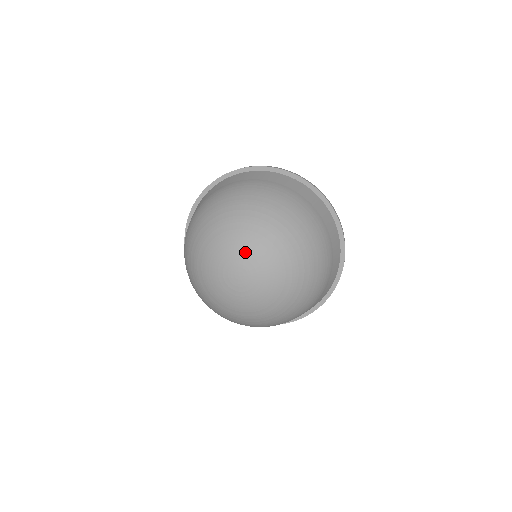
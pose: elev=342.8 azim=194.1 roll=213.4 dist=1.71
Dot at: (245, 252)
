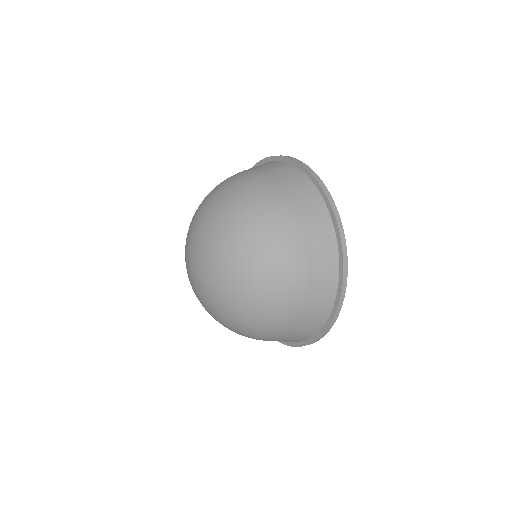
Dot at: (203, 248)
